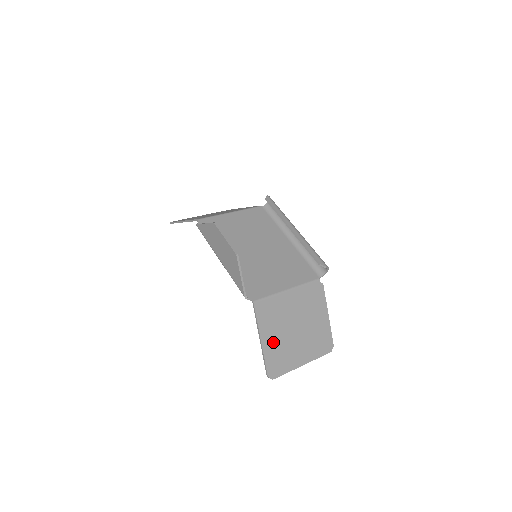
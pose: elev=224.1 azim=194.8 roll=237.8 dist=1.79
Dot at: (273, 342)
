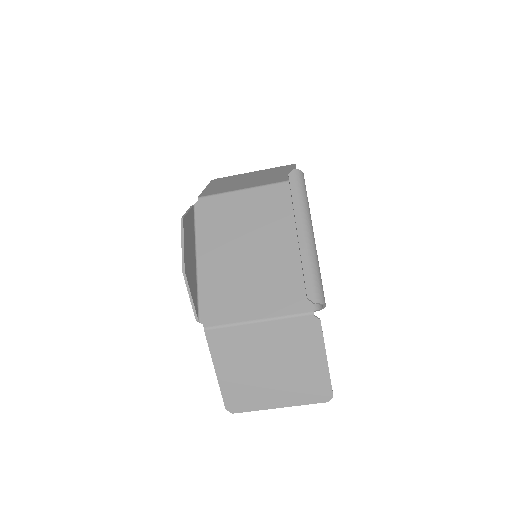
Dot at: (233, 376)
